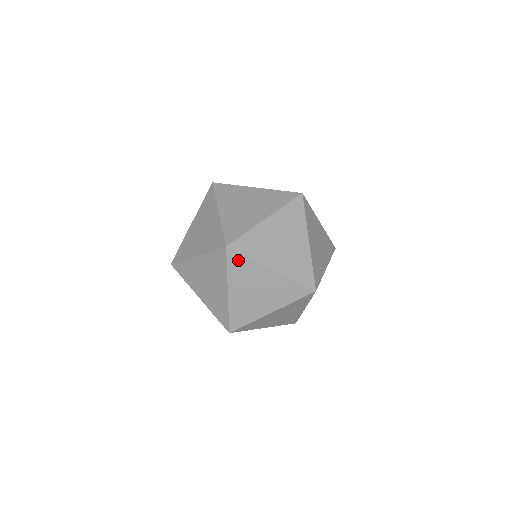
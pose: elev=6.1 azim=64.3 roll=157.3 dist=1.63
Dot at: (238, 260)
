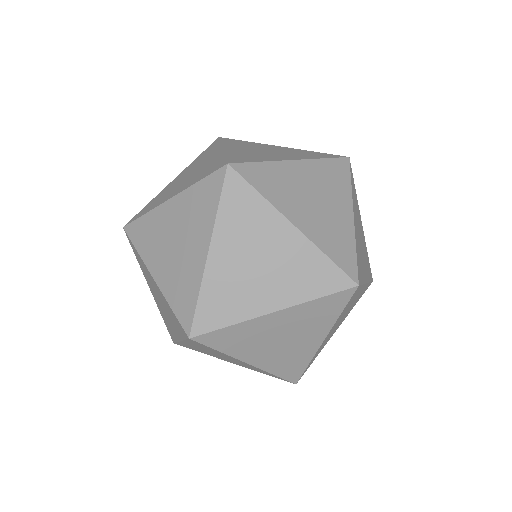
Dot at: occluded
